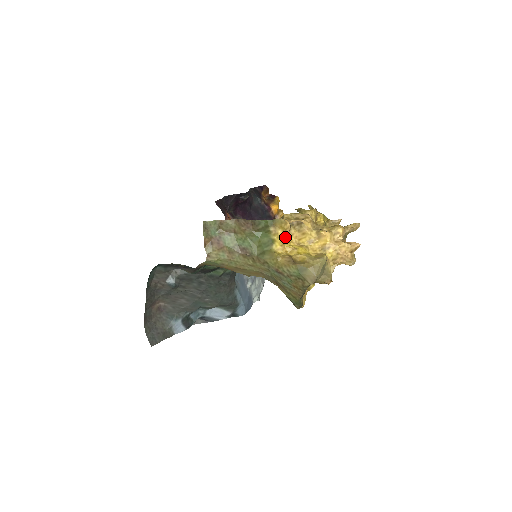
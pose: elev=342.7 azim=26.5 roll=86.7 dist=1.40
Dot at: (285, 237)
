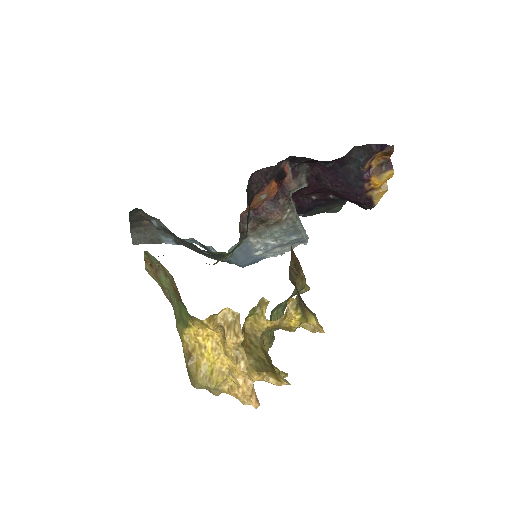
Dot at: (208, 328)
